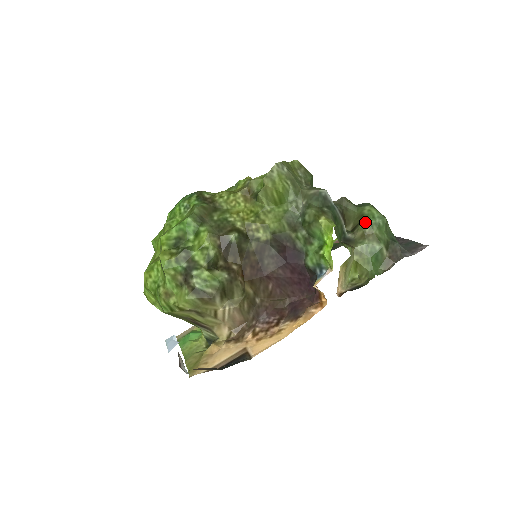
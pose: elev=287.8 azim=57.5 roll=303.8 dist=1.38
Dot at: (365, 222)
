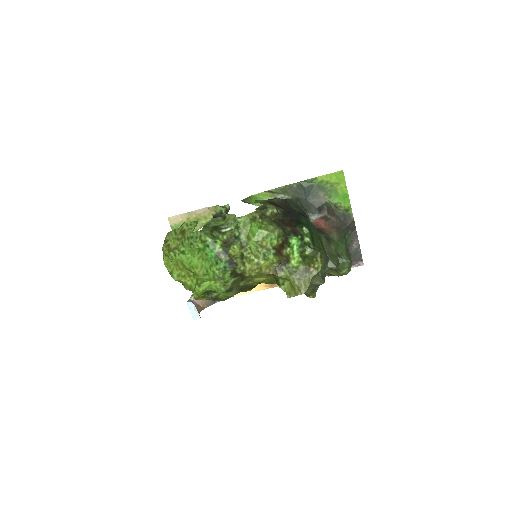
Dot at: occluded
